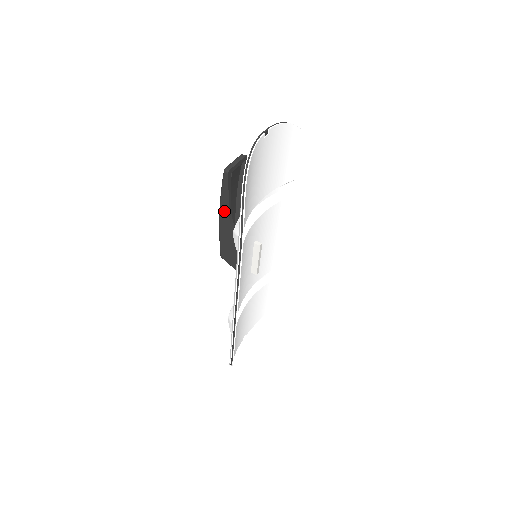
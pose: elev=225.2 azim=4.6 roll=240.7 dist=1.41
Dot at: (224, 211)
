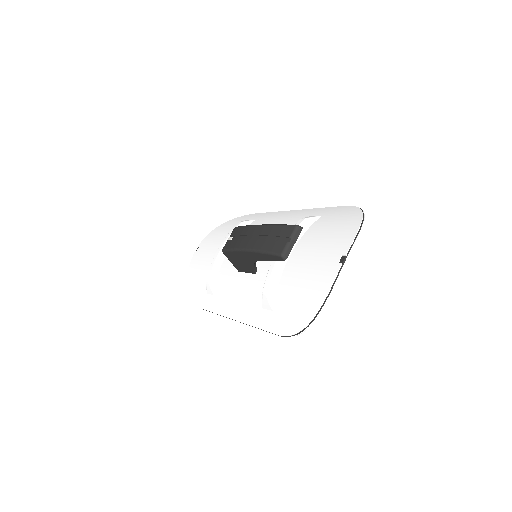
Dot at: (255, 256)
